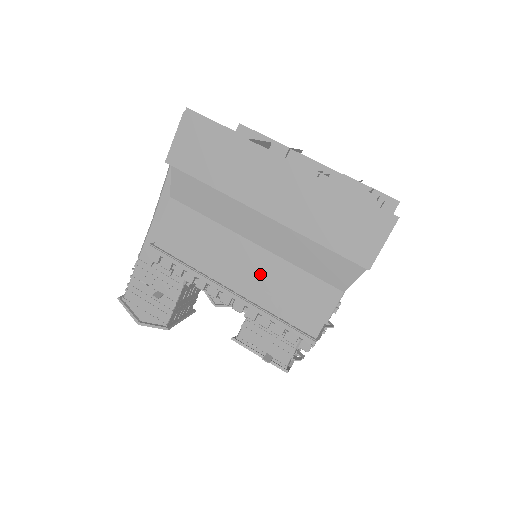
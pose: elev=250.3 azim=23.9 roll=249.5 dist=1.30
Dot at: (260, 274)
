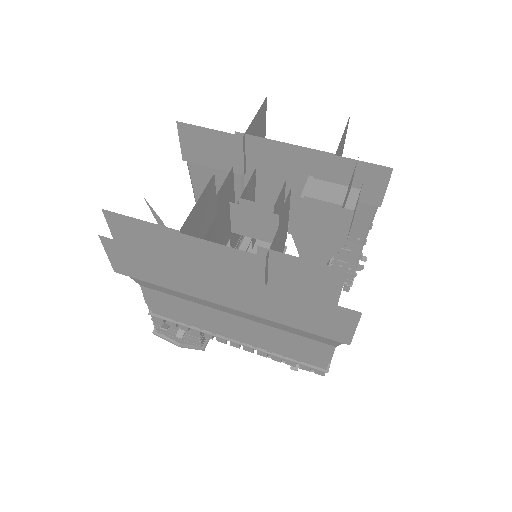
Dot at: (253, 333)
